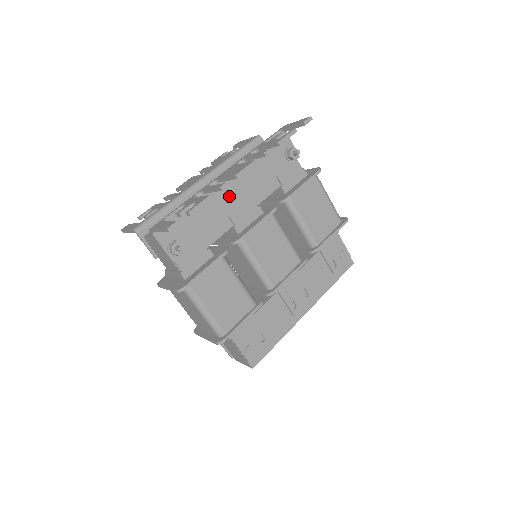
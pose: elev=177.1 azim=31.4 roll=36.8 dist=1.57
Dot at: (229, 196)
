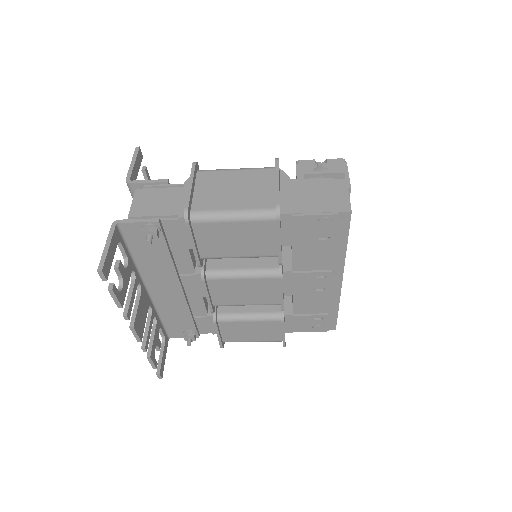
Dot at: (168, 293)
